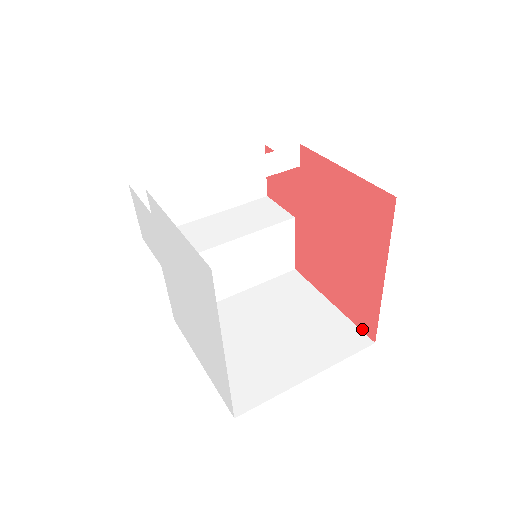
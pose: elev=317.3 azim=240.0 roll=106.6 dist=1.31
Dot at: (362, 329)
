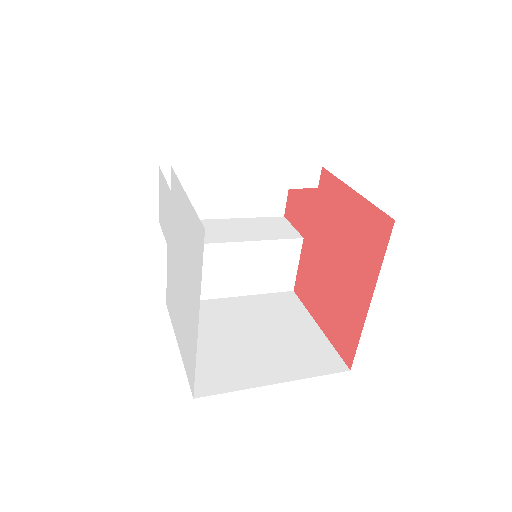
Dot at: (341, 355)
